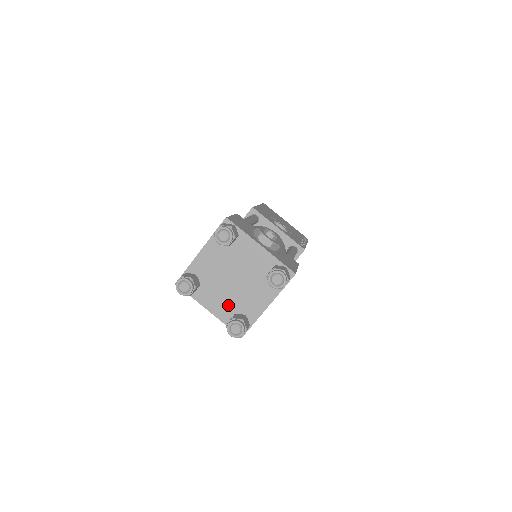
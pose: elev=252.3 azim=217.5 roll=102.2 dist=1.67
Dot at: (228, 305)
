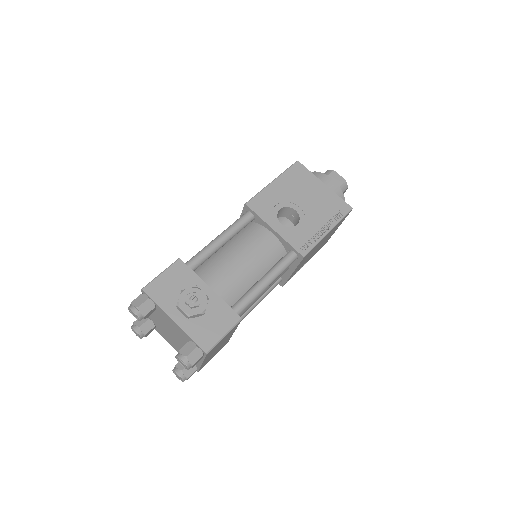
Dot at: (178, 348)
